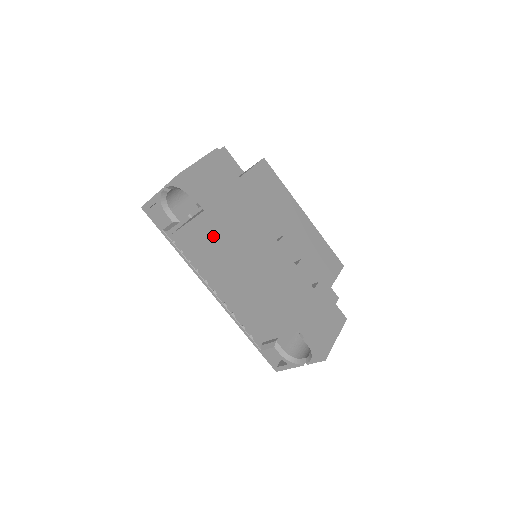
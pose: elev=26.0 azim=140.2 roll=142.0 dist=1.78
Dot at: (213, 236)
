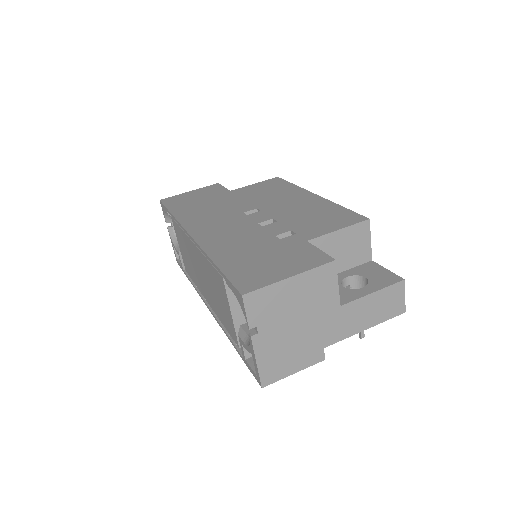
Dot at: (180, 233)
